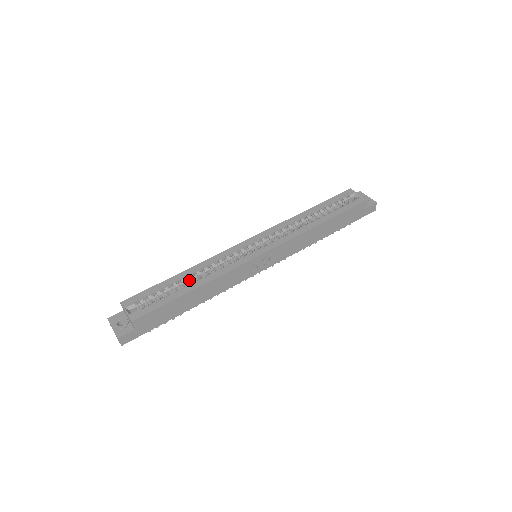
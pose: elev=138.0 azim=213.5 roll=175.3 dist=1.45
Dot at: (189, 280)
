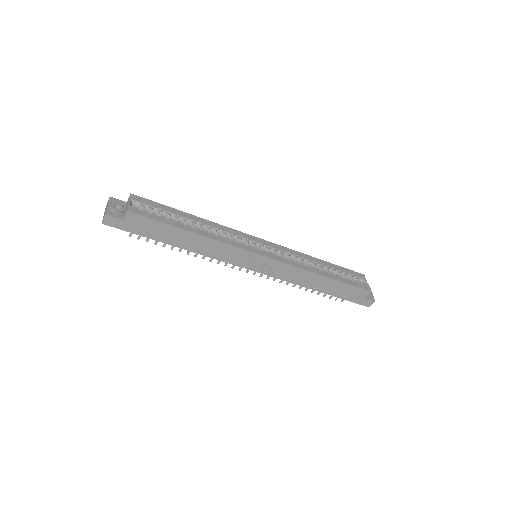
Dot at: (194, 225)
